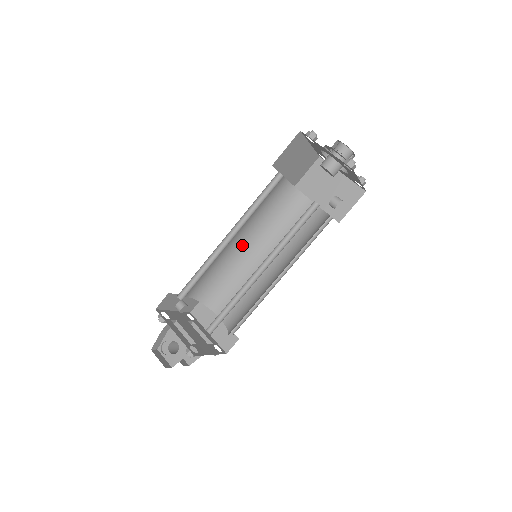
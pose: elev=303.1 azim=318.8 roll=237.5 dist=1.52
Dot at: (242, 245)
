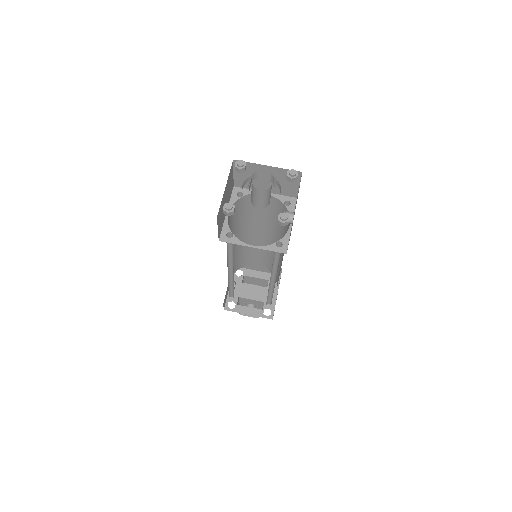
Dot at: occluded
